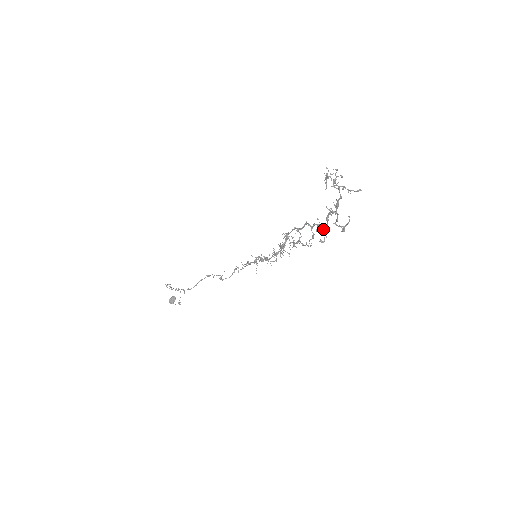
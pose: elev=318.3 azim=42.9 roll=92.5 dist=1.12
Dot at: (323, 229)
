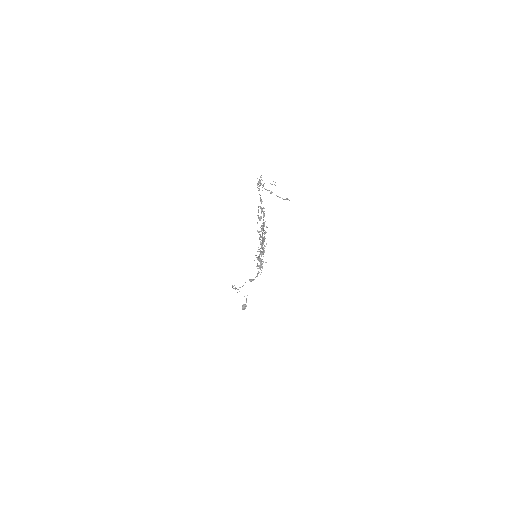
Dot at: (263, 224)
